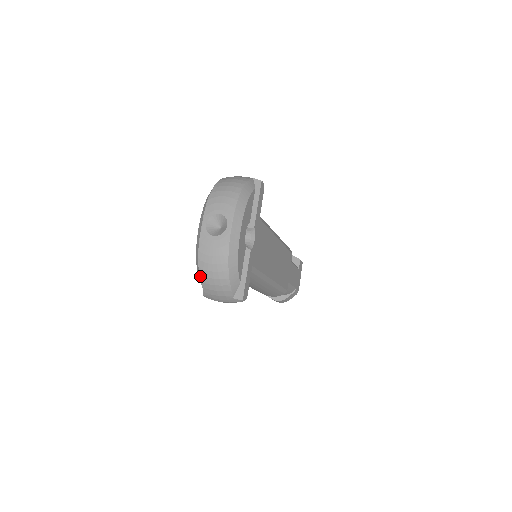
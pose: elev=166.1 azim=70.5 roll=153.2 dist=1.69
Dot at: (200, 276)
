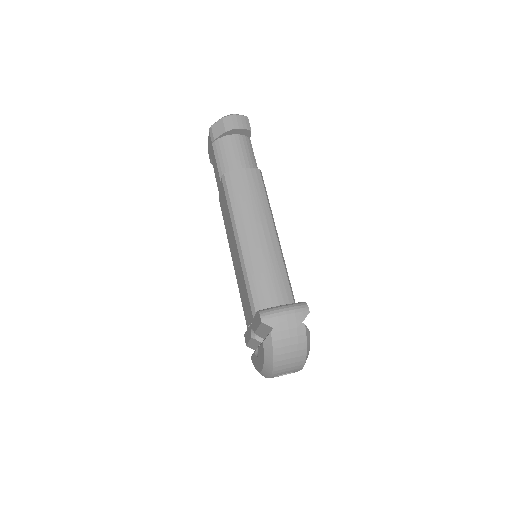
Dot at: occluded
